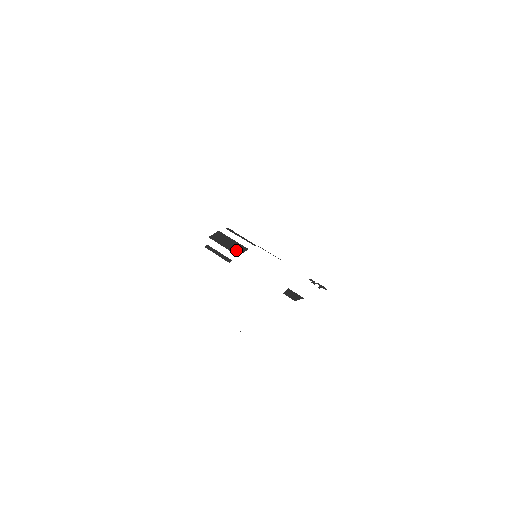
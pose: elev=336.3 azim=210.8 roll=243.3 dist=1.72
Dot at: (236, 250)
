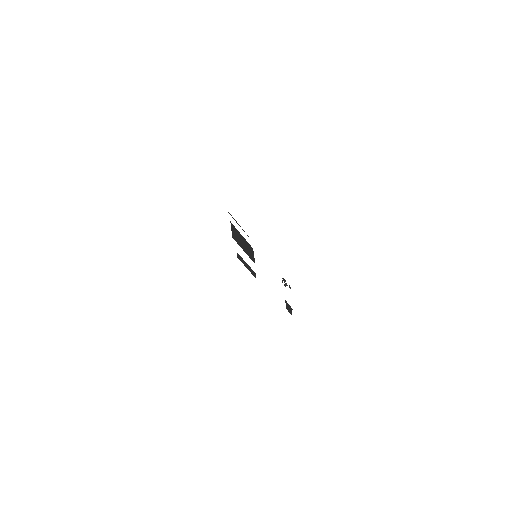
Dot at: (251, 254)
